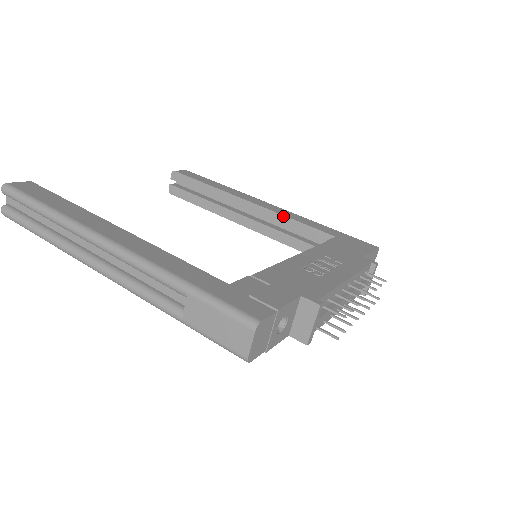
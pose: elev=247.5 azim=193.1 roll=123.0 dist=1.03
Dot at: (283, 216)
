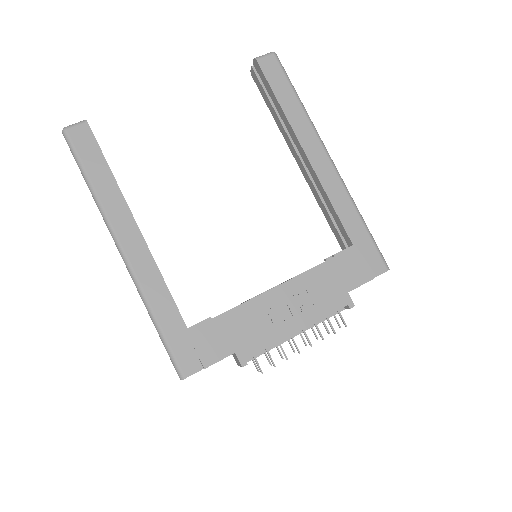
Dot at: (324, 191)
